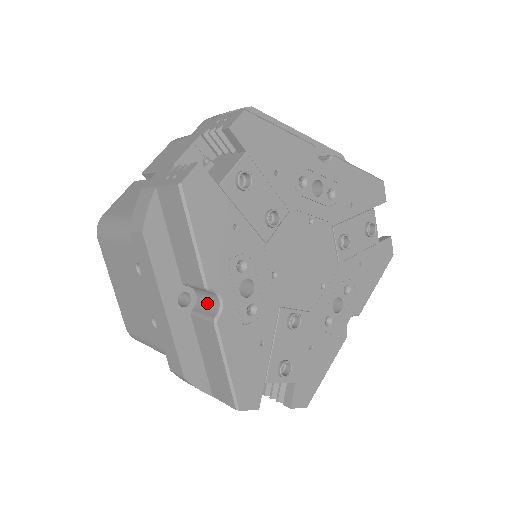
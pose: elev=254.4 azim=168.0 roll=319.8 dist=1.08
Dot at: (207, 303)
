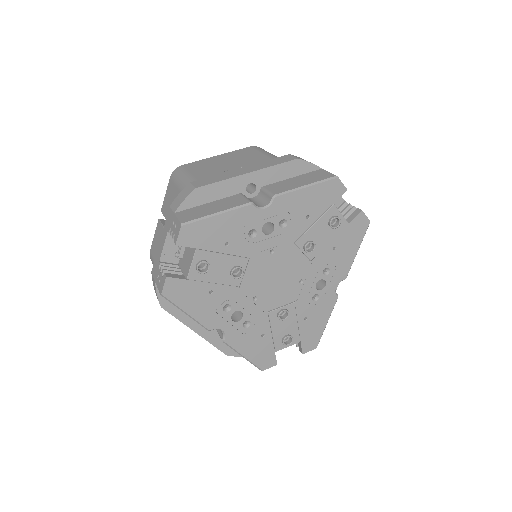
Dot at: occluded
